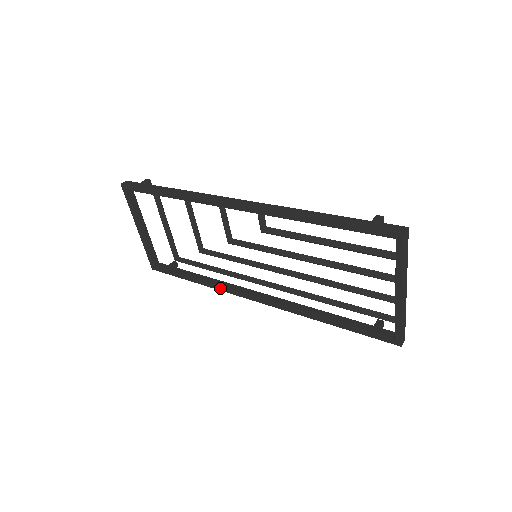
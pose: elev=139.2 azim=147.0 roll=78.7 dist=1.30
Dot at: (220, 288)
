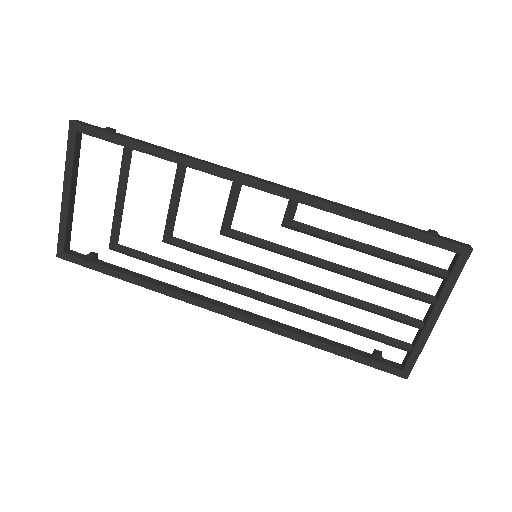
Dot at: (175, 294)
